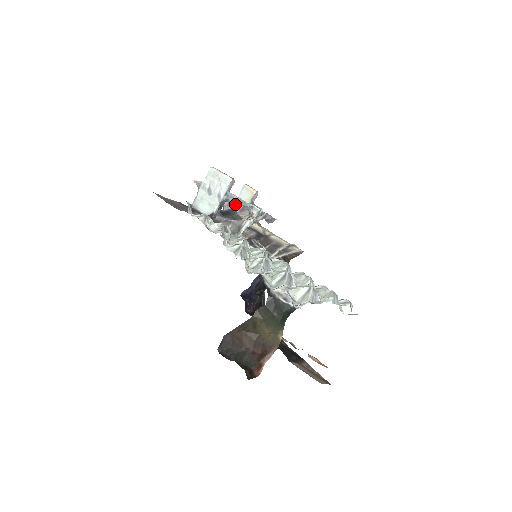
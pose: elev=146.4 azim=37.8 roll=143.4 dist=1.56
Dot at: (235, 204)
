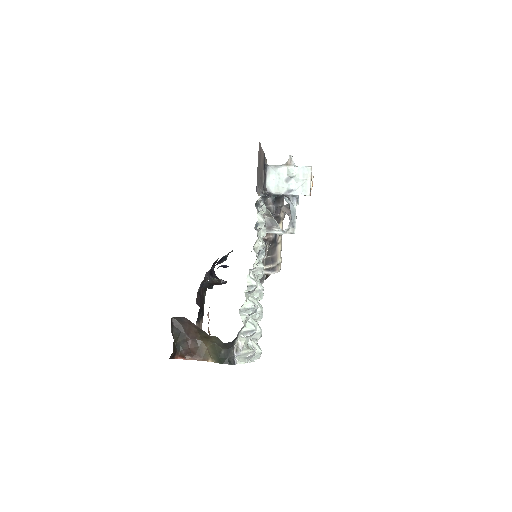
Dot at: (289, 205)
